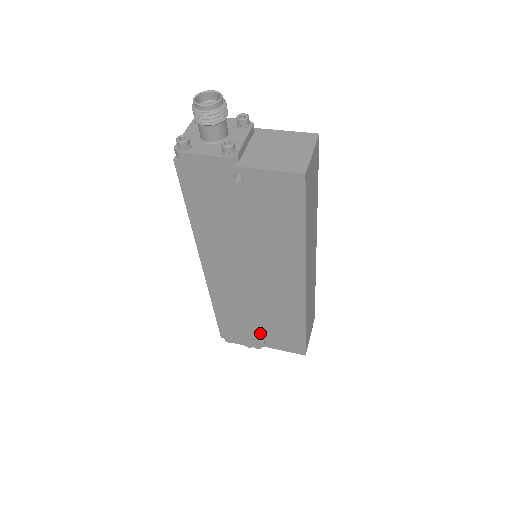
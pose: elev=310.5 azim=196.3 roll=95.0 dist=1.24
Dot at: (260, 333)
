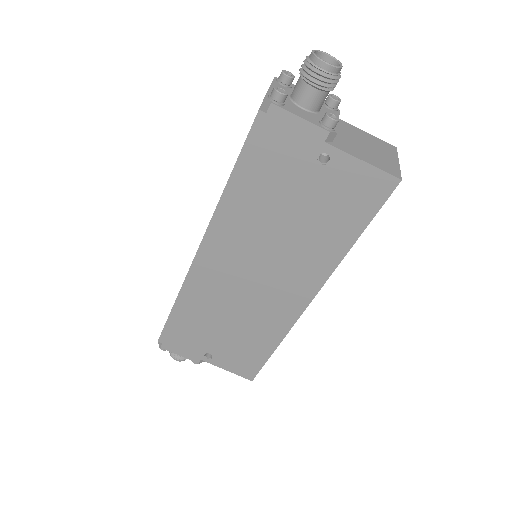
Dot at: (214, 345)
